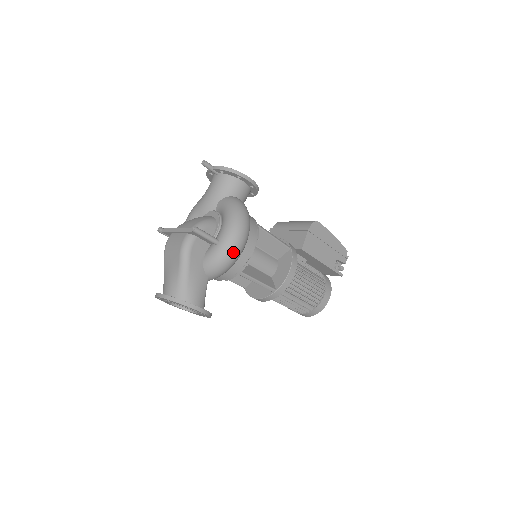
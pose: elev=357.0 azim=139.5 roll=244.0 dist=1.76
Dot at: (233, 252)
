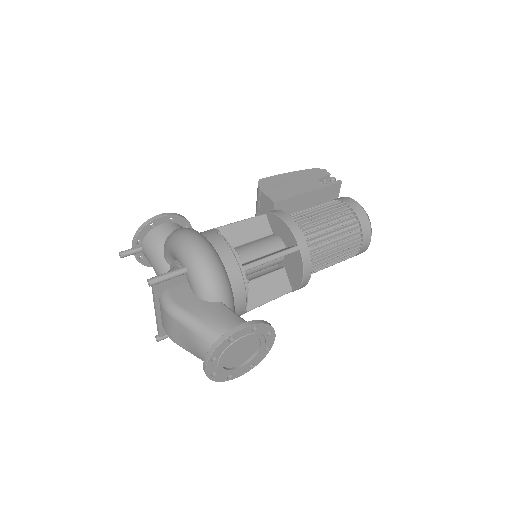
Dot at: (203, 256)
